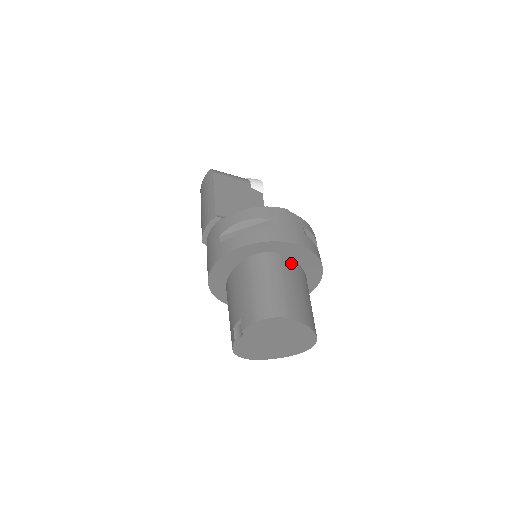
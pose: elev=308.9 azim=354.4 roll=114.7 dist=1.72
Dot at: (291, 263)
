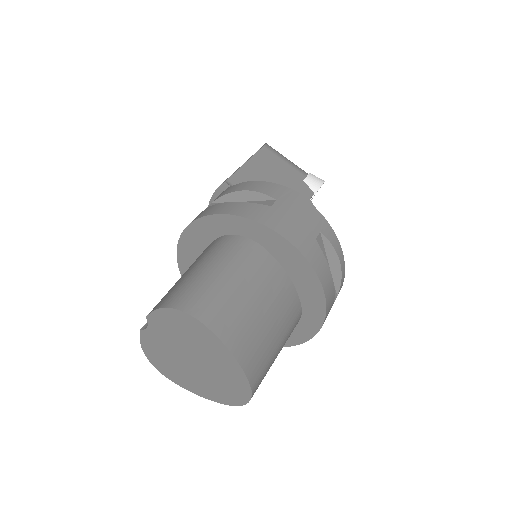
Dot at: (275, 268)
